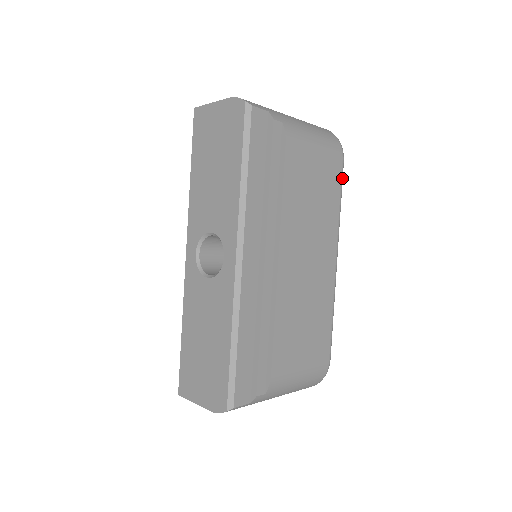
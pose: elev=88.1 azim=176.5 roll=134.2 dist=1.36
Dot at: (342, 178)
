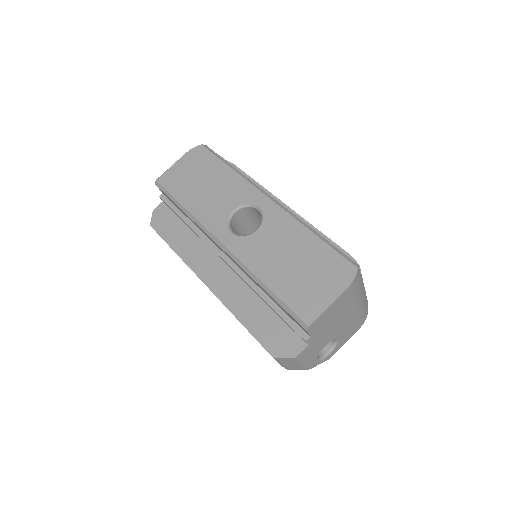
Dot at: occluded
